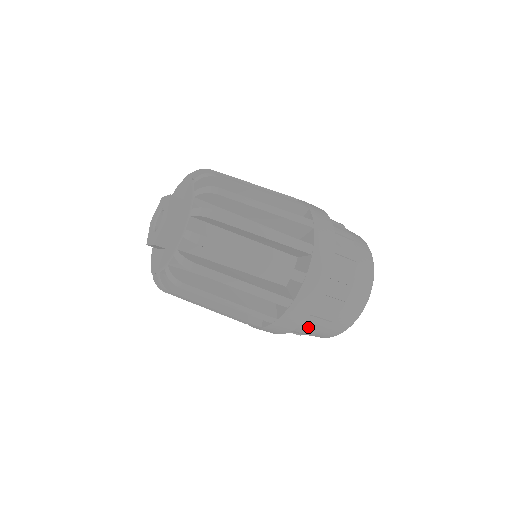
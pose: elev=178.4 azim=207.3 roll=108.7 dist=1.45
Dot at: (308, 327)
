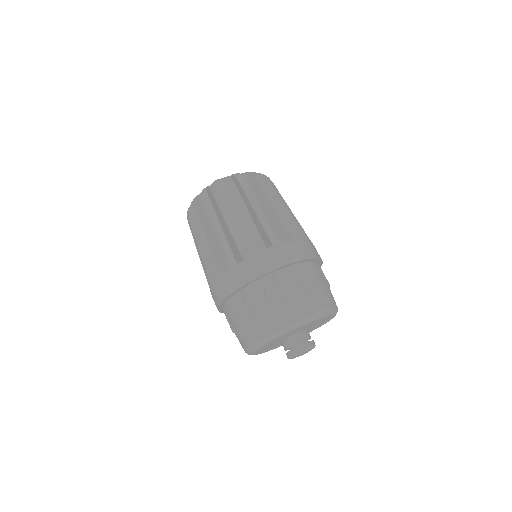
Dot at: (230, 319)
